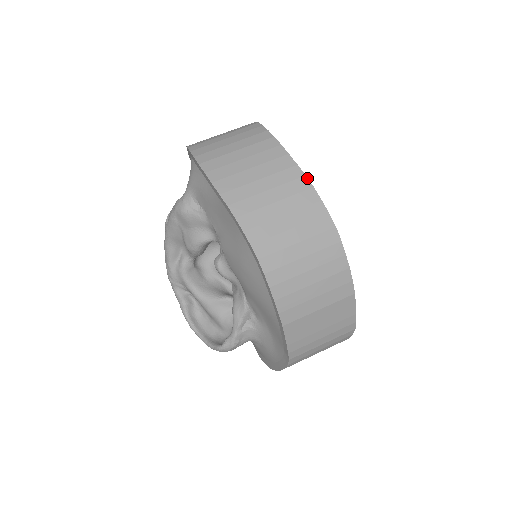
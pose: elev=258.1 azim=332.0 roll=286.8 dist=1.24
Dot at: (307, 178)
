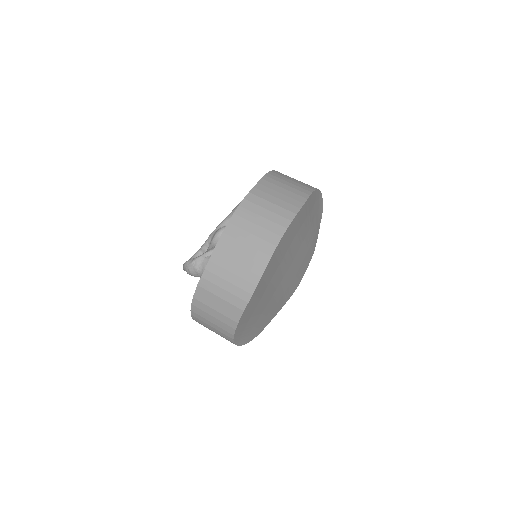
Dot at: (309, 196)
